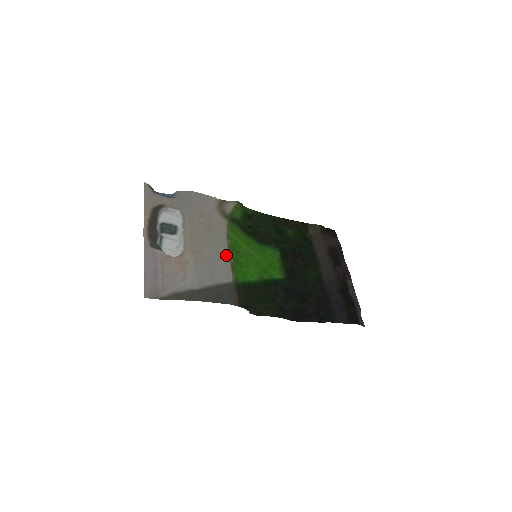
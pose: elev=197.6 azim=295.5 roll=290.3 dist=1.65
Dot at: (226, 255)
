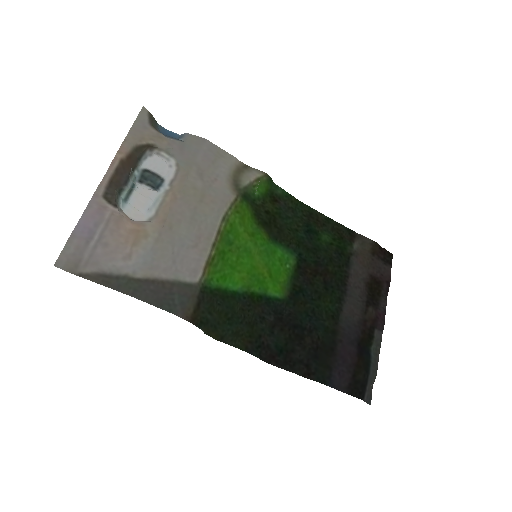
Dot at: (208, 243)
